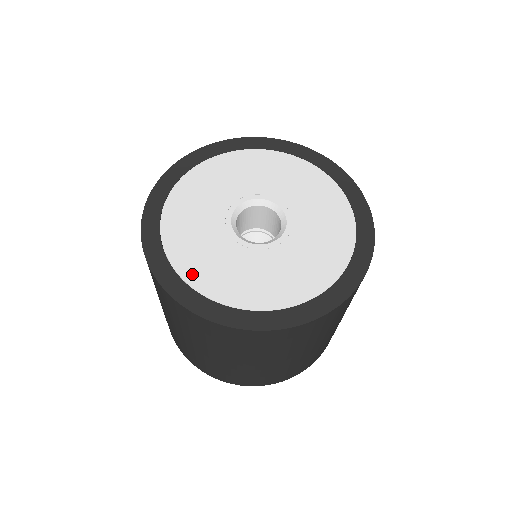
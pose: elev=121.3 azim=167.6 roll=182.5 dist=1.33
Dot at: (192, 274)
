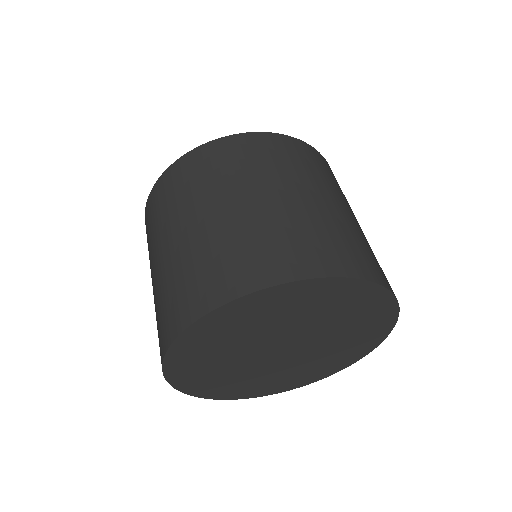
Dot at: occluded
